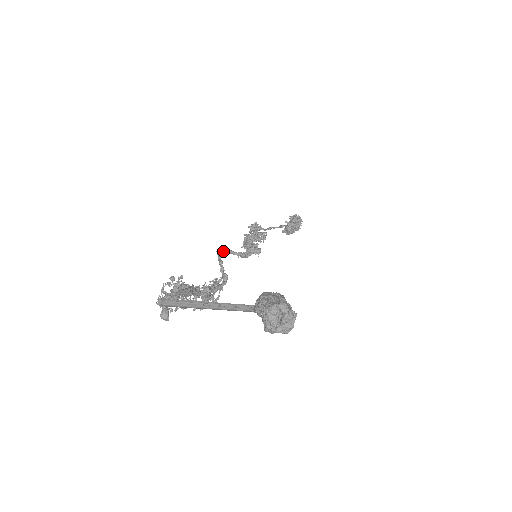
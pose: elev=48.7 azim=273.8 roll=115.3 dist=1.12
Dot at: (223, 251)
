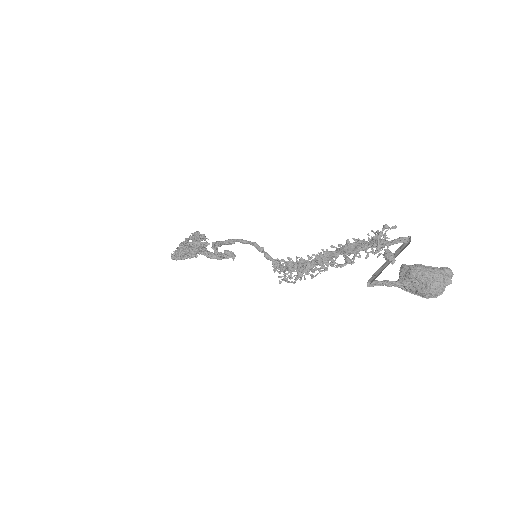
Dot at: occluded
